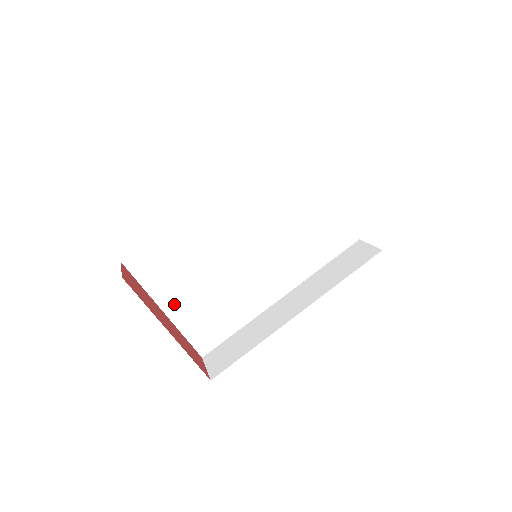
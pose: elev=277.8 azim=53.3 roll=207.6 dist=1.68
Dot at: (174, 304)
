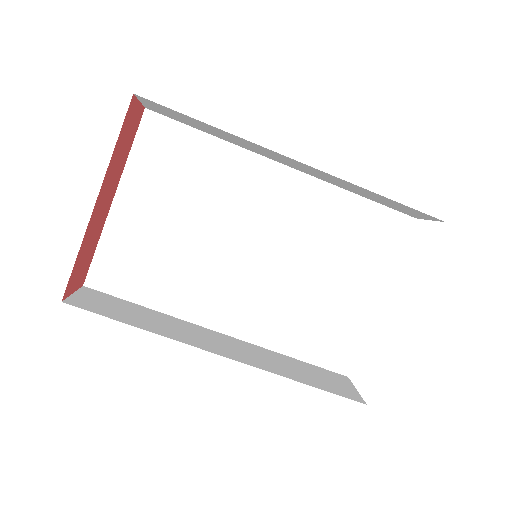
Dot at: (132, 204)
